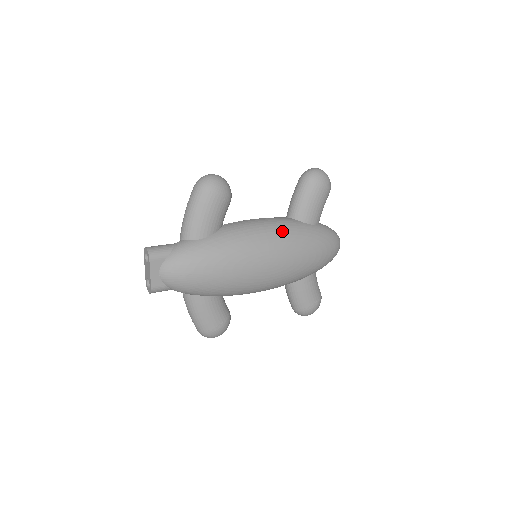
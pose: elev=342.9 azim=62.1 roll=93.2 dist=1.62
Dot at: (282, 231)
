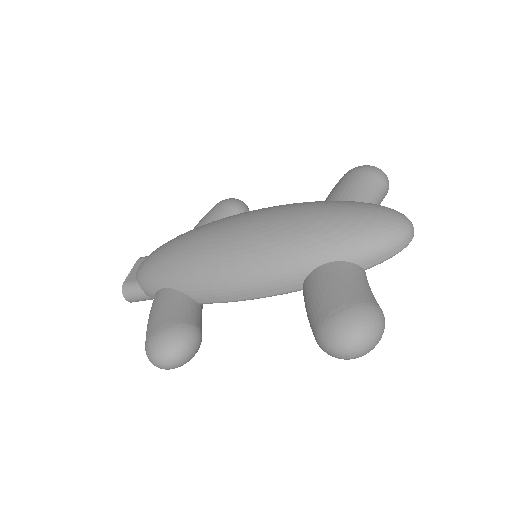
Dot at: occluded
